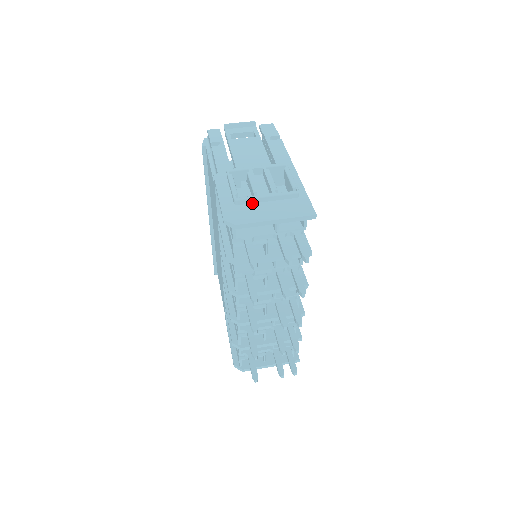
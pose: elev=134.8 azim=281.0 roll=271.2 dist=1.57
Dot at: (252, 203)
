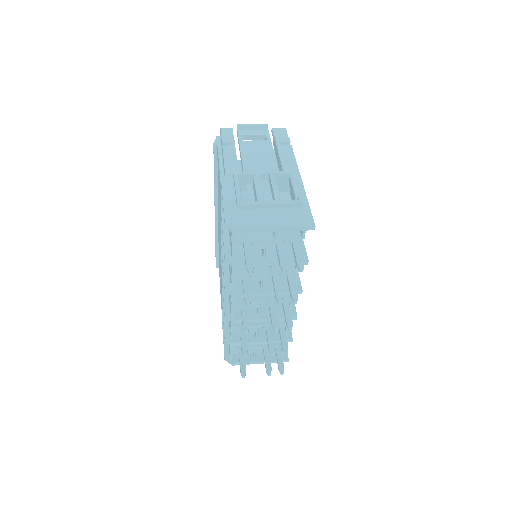
Dot at: (254, 208)
